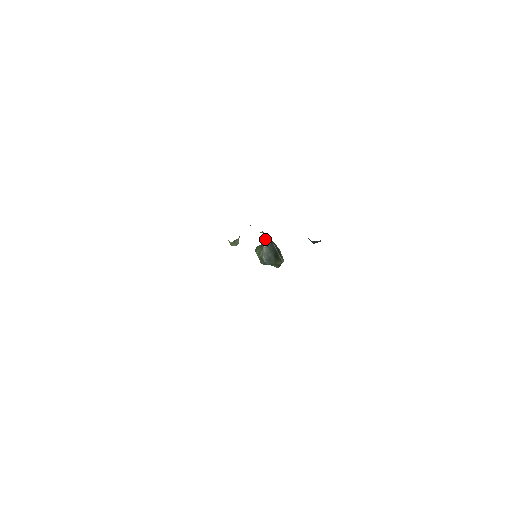
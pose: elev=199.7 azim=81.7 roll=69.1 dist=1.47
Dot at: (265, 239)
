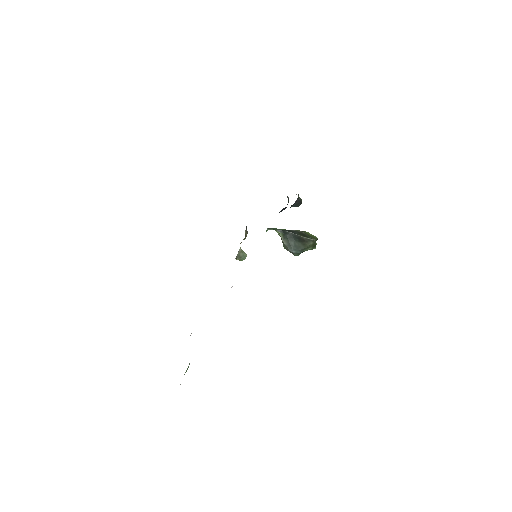
Dot at: (278, 233)
